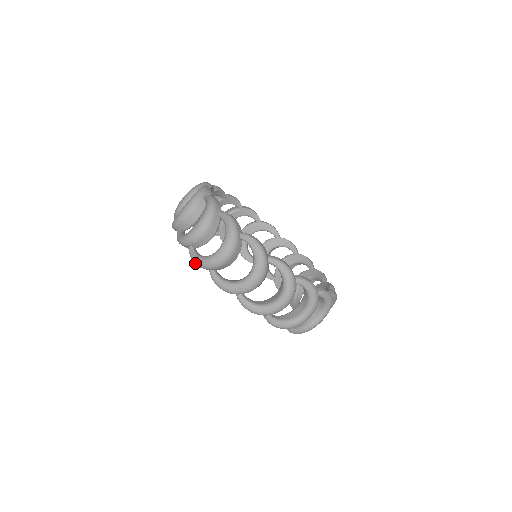
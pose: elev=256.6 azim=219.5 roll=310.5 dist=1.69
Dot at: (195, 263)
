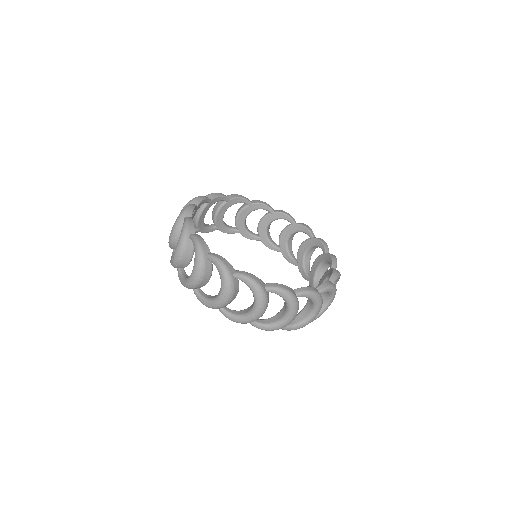
Dot at: (233, 321)
